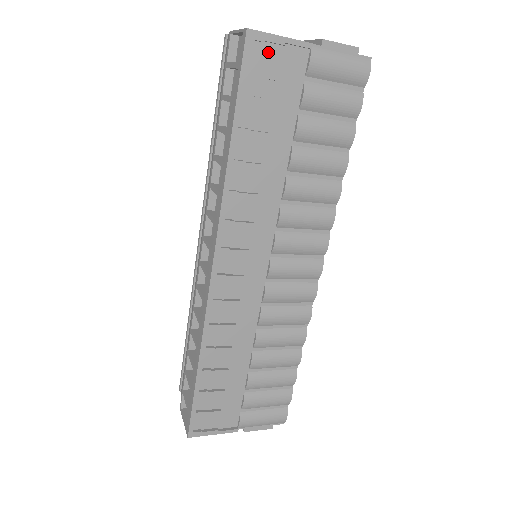
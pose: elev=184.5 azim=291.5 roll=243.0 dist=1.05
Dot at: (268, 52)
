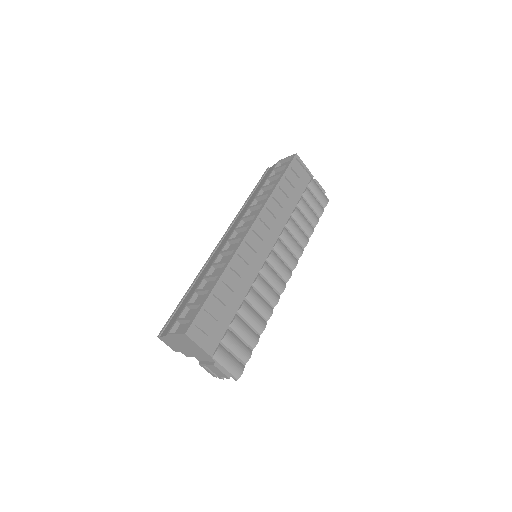
Dot at: (299, 167)
